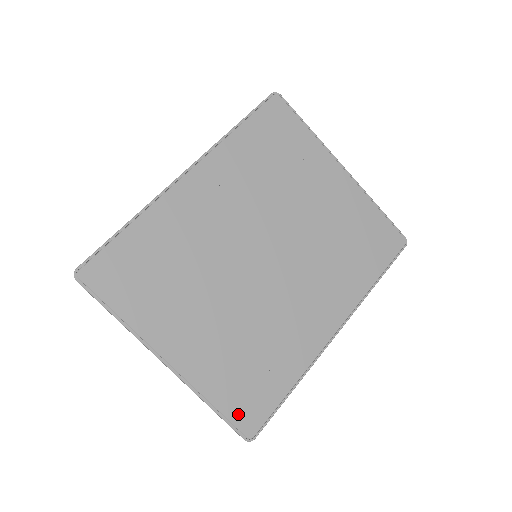
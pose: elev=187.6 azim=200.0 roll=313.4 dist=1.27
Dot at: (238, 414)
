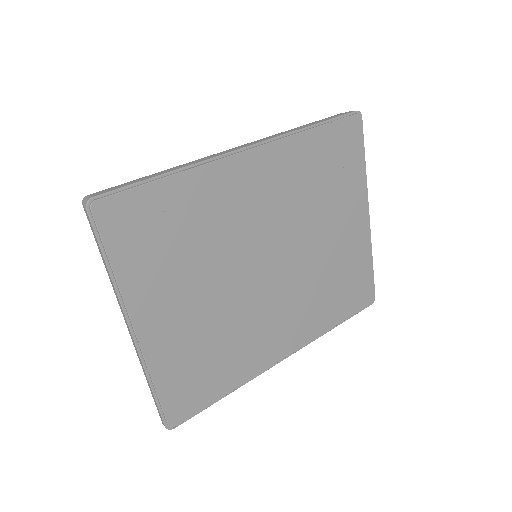
Dot at: (172, 402)
